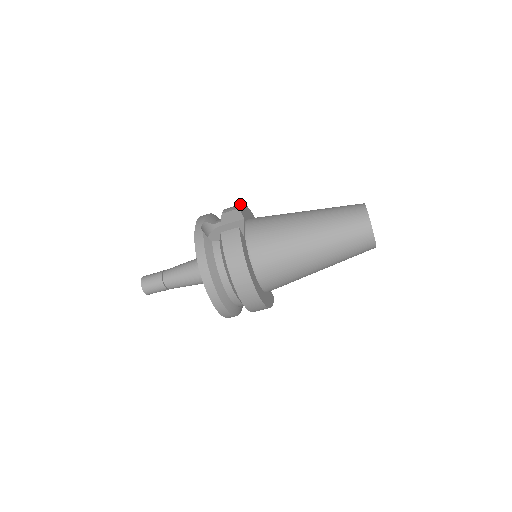
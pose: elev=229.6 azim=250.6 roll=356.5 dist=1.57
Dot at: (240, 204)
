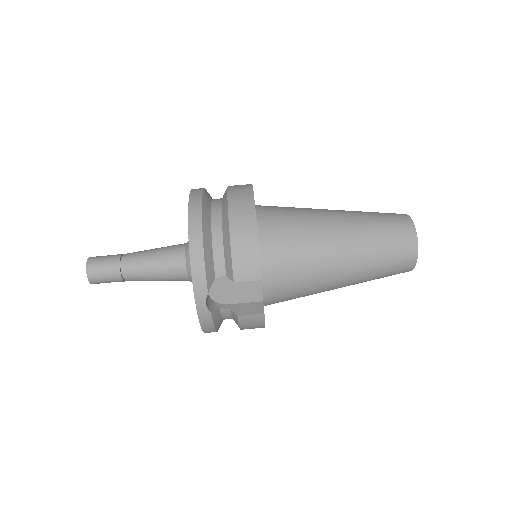
Dot at: occluded
